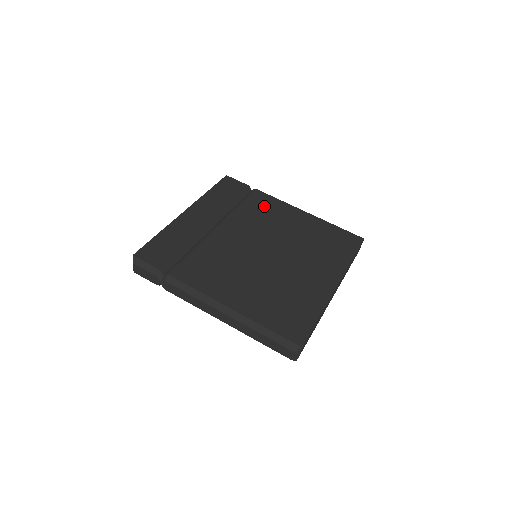
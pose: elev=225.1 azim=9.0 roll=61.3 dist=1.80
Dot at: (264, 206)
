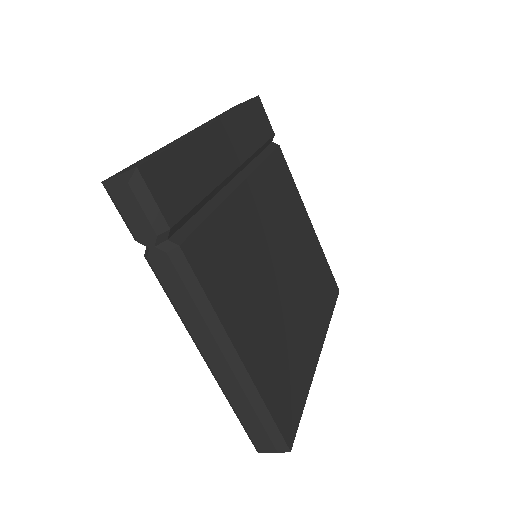
Dot at: (283, 183)
